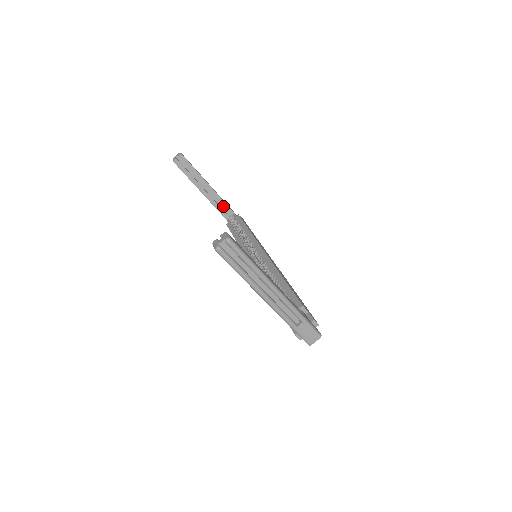
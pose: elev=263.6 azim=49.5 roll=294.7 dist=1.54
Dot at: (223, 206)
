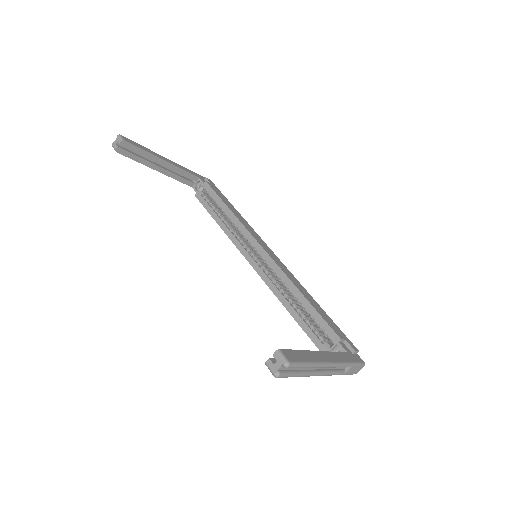
Dot at: (185, 175)
